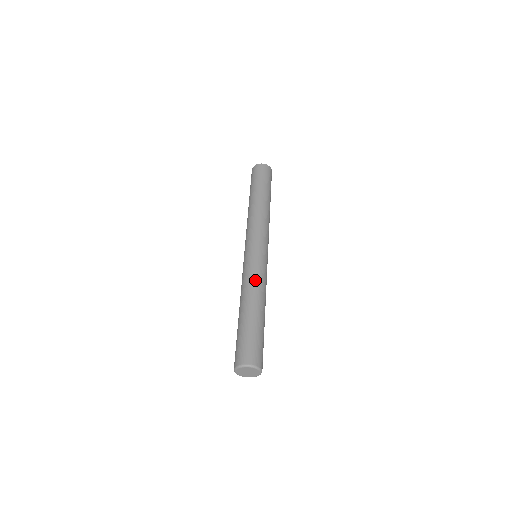
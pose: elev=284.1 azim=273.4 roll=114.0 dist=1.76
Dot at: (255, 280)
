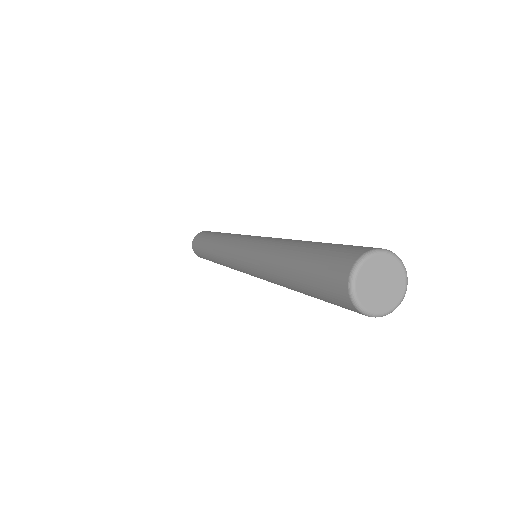
Dot at: (277, 239)
